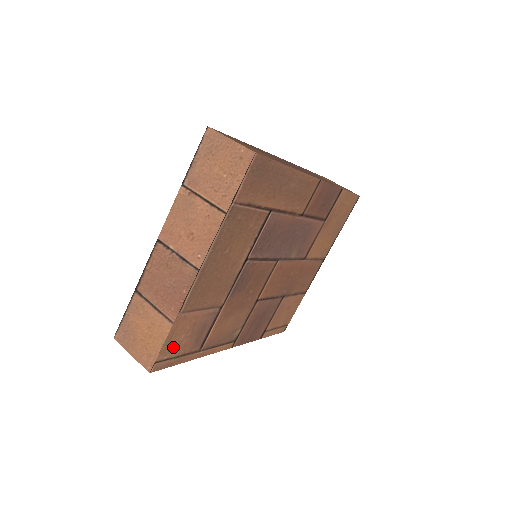
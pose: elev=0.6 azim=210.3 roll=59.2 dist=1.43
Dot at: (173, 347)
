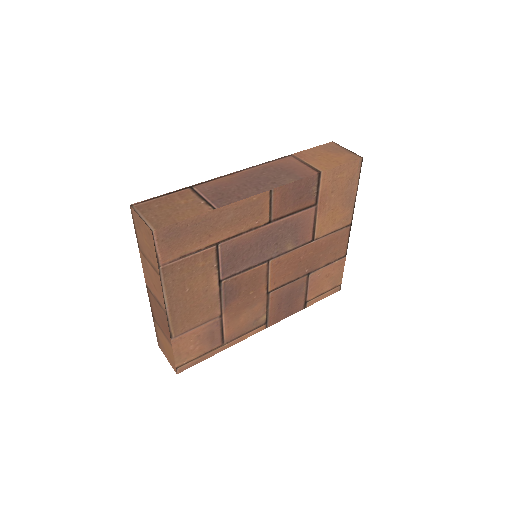
Dot at: (187, 355)
